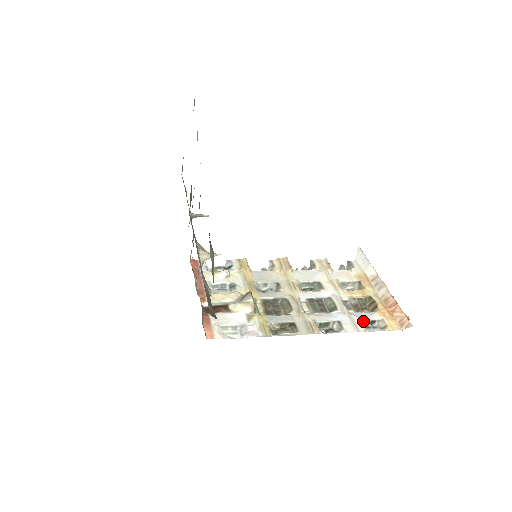
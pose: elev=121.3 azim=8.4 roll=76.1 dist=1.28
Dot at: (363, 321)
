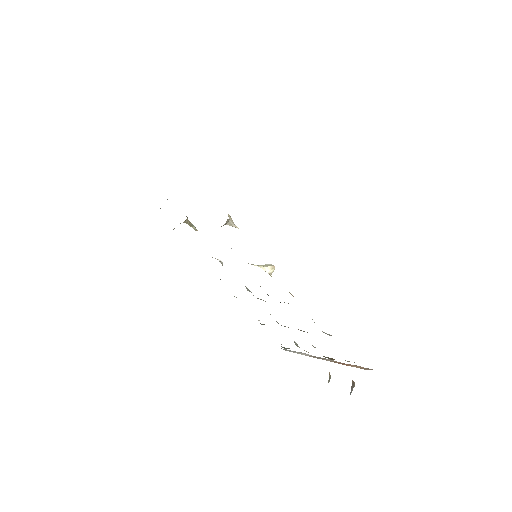
Dot at: occluded
